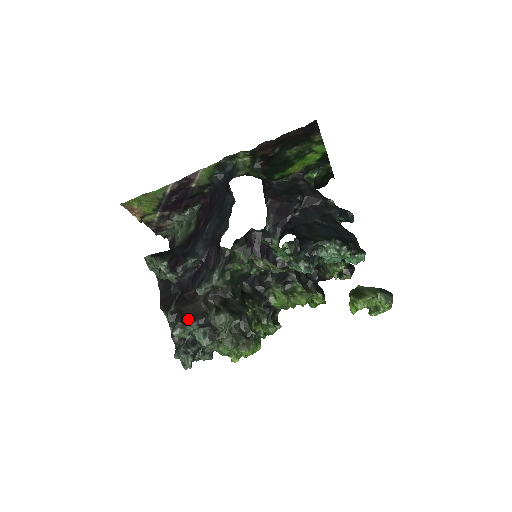
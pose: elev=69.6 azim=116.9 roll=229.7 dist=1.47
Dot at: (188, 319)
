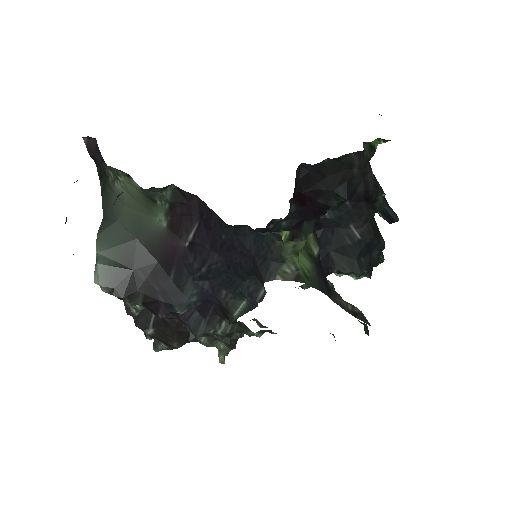
Dot at: (175, 344)
